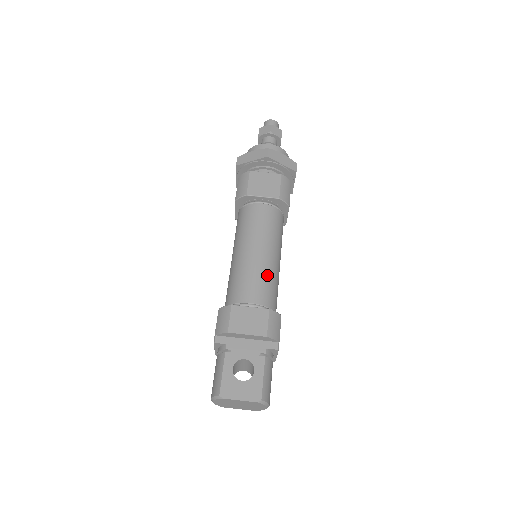
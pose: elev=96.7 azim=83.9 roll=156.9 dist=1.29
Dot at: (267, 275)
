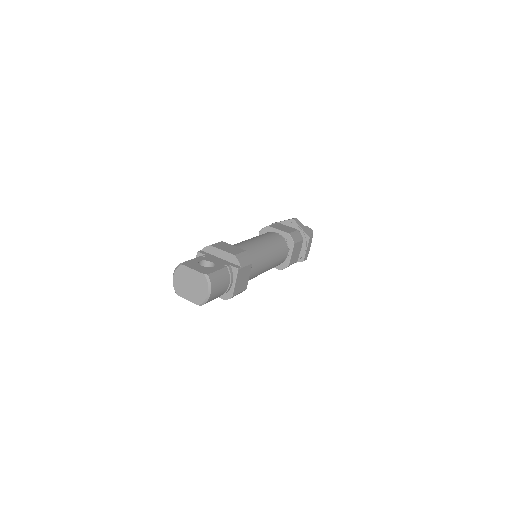
Dot at: (256, 249)
